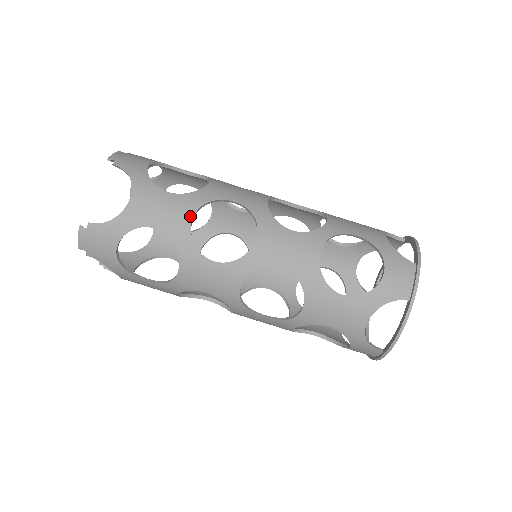
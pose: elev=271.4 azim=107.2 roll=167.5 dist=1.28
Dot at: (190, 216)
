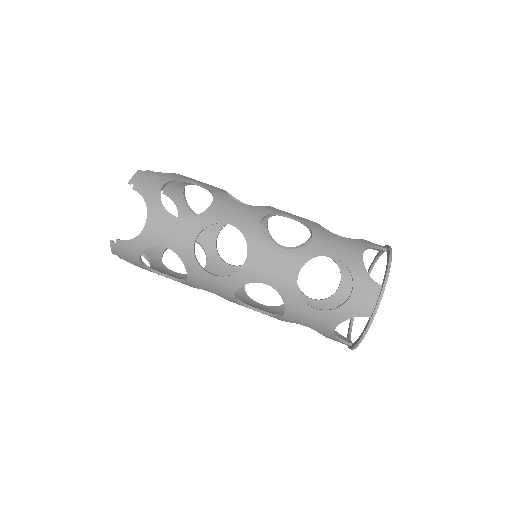
Dot at: (193, 239)
